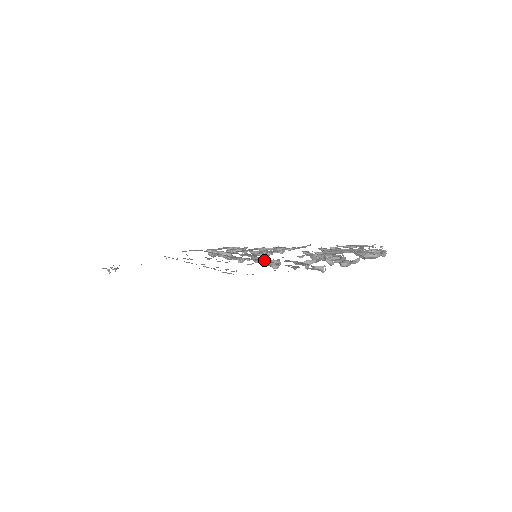
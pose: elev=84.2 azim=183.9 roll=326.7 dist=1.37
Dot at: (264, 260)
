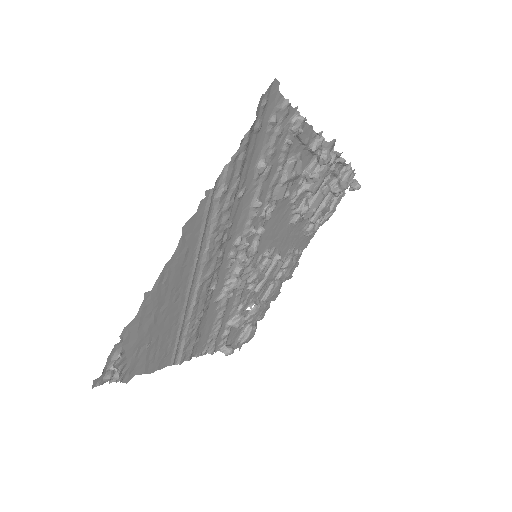
Dot at: (261, 231)
